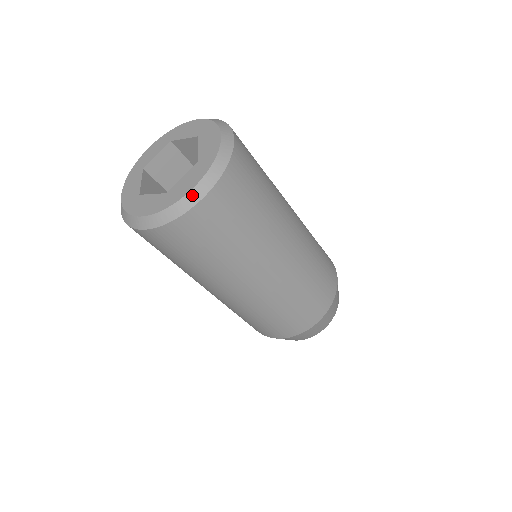
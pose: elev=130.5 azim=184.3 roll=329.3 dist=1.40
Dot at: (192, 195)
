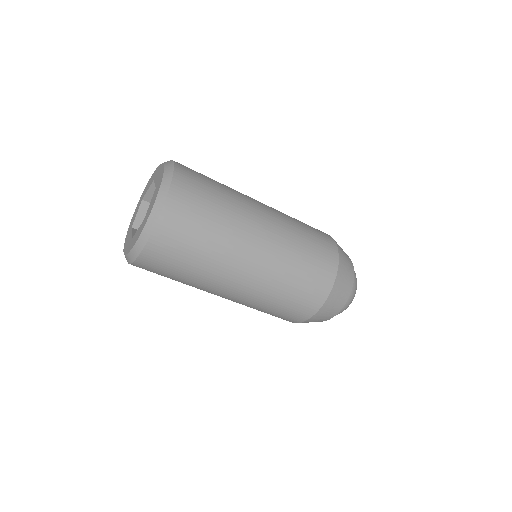
Dot at: (134, 251)
